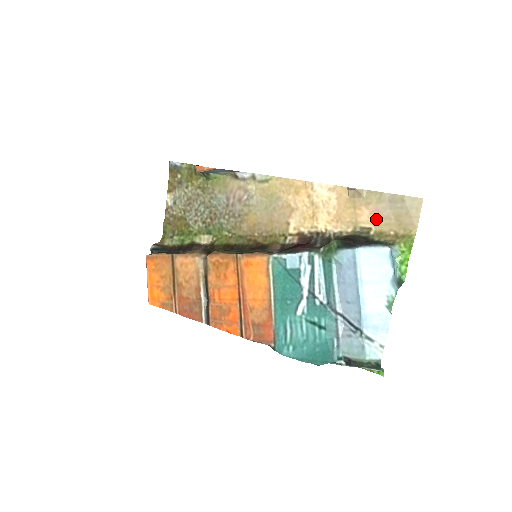
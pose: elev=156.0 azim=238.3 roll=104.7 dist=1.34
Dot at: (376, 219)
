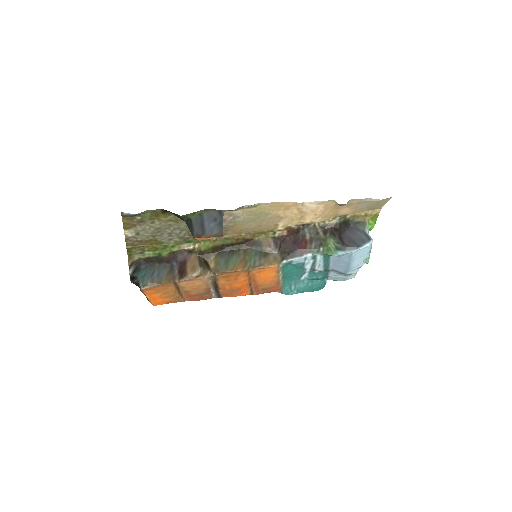
Dot at: (353, 211)
